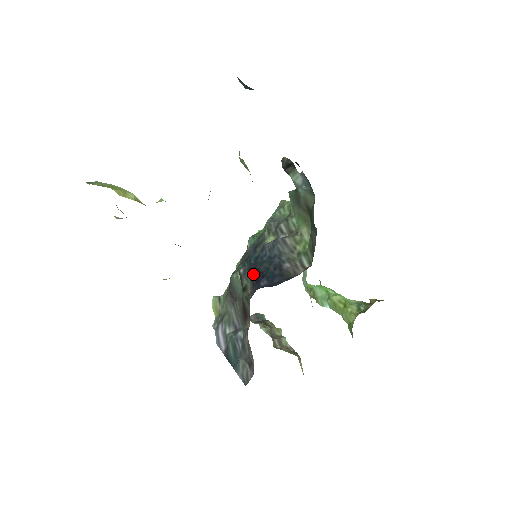
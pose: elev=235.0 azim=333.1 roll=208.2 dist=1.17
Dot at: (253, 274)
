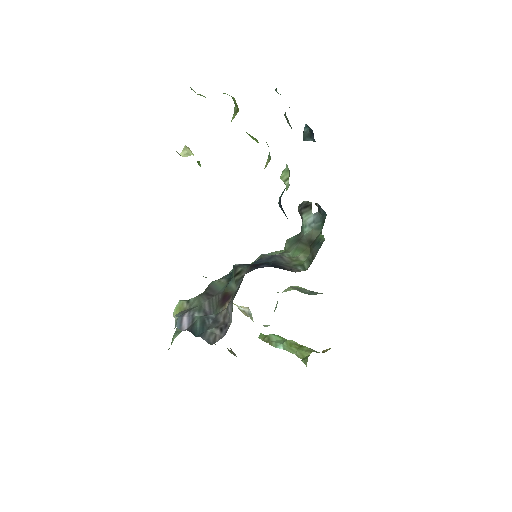
Dot at: occluded
